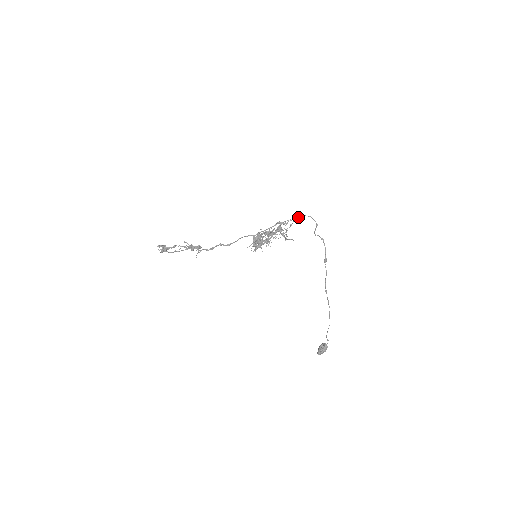
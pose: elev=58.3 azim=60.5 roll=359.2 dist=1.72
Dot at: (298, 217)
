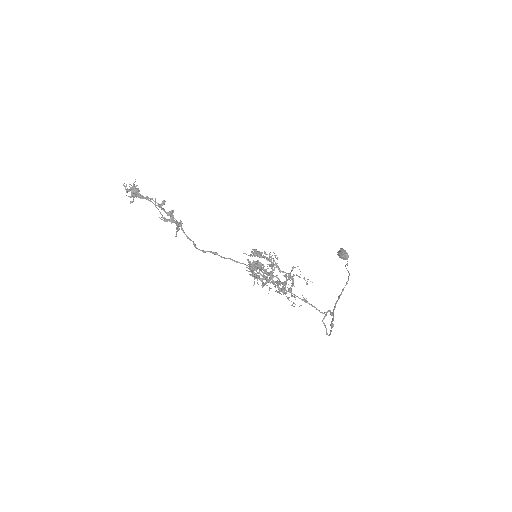
Dot at: (307, 302)
